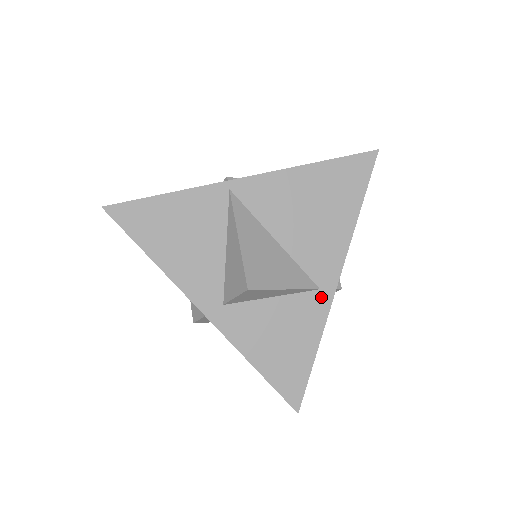
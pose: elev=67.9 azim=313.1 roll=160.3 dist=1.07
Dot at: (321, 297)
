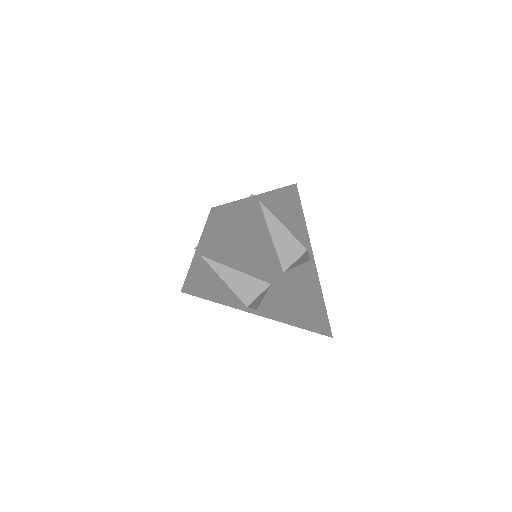
Dot at: (312, 264)
